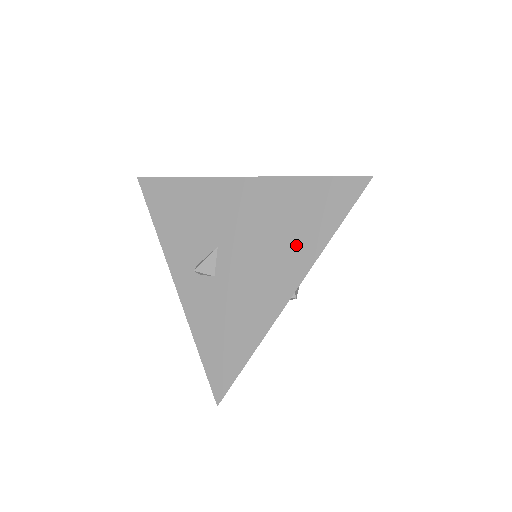
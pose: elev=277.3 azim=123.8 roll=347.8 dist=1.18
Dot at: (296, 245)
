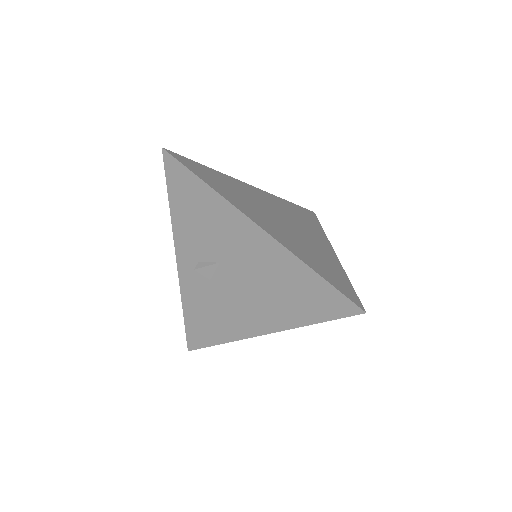
Dot at: (282, 309)
